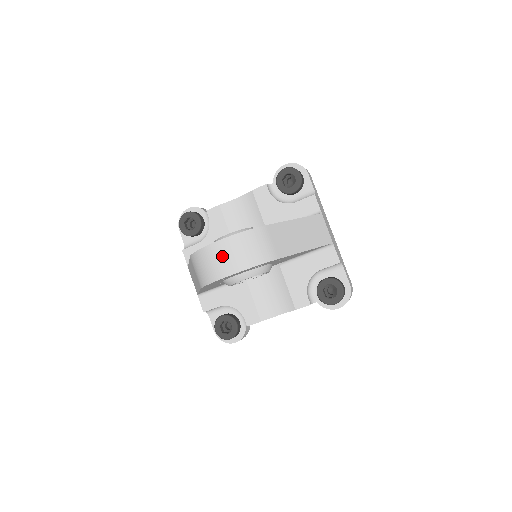
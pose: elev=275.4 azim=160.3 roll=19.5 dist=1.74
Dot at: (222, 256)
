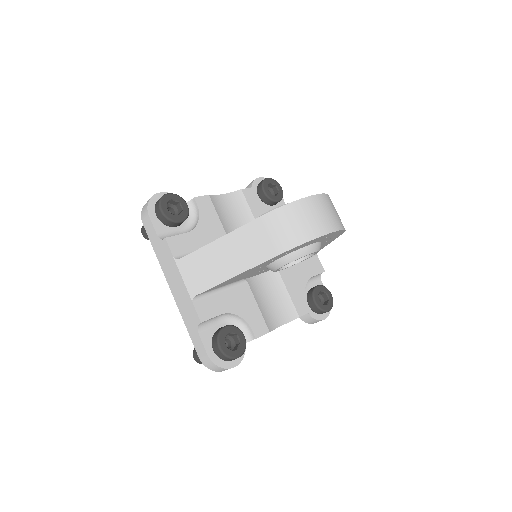
Dot at: (323, 211)
